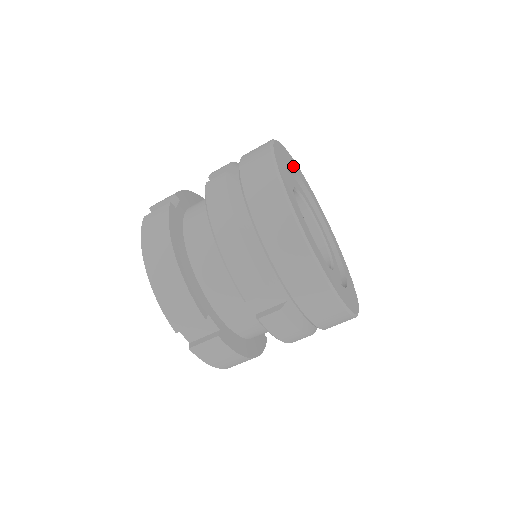
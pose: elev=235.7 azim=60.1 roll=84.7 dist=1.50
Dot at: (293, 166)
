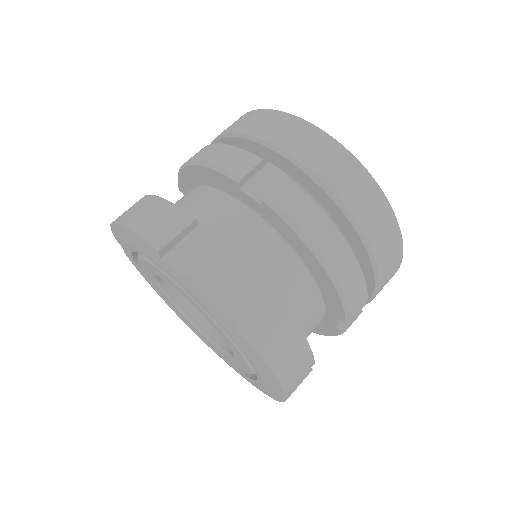
Dot at: occluded
